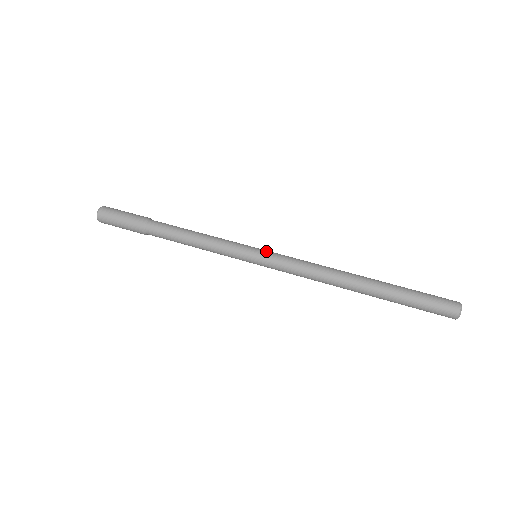
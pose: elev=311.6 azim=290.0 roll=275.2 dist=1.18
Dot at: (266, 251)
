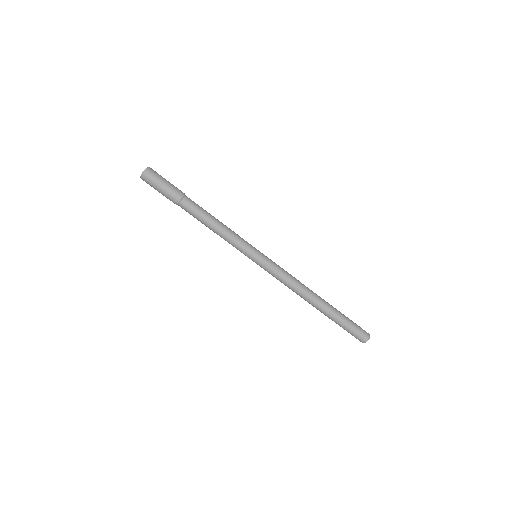
Dot at: (265, 256)
